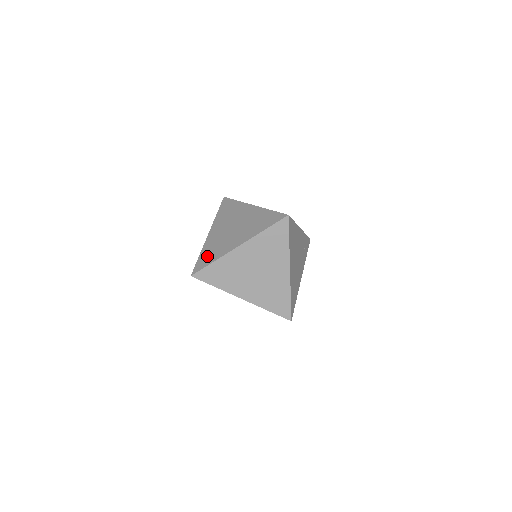
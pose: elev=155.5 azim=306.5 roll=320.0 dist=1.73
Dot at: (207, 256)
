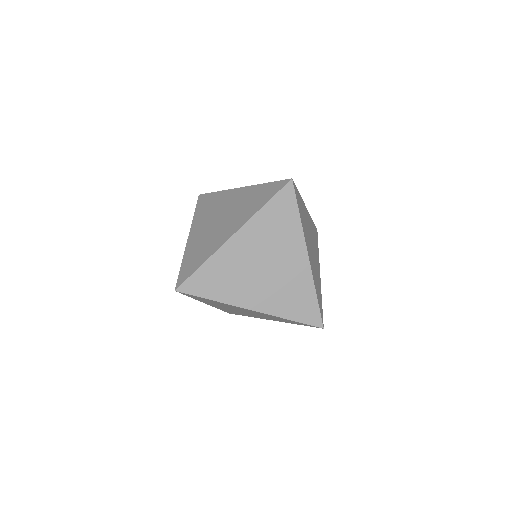
Dot at: (192, 261)
